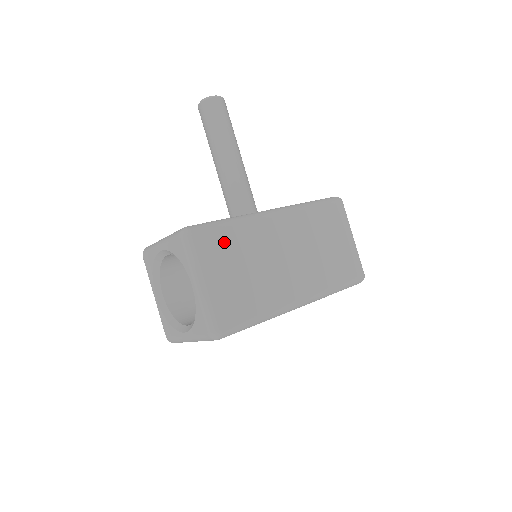
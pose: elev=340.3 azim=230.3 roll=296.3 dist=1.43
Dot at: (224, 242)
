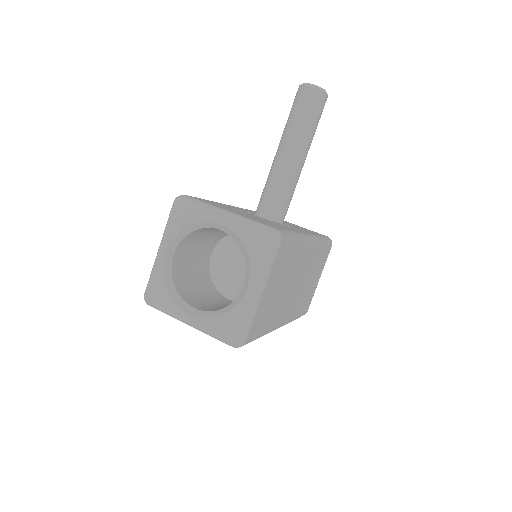
Dot at: (287, 257)
